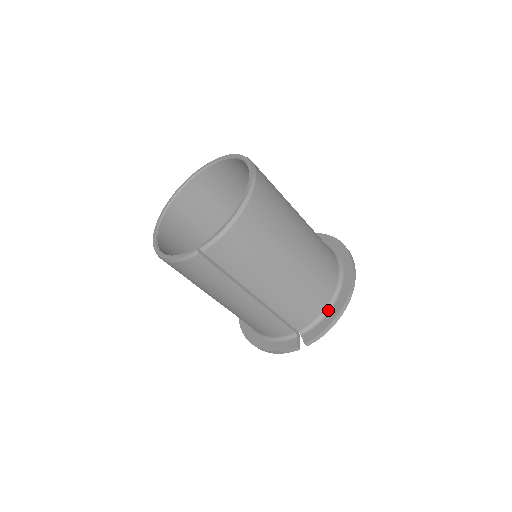
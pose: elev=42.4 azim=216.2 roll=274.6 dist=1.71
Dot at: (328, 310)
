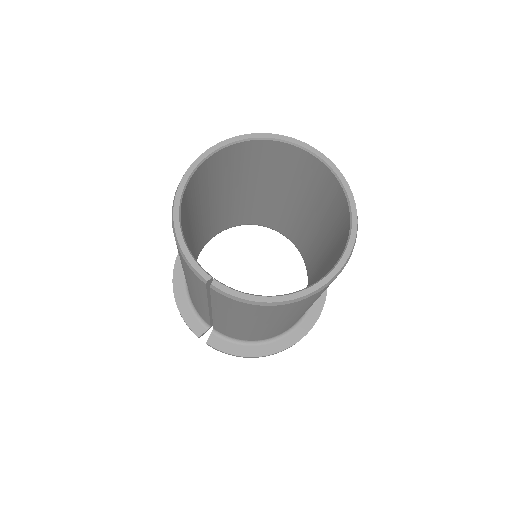
Dot at: (251, 343)
